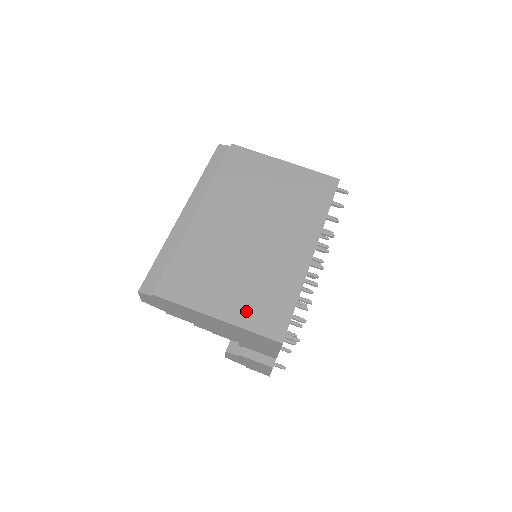
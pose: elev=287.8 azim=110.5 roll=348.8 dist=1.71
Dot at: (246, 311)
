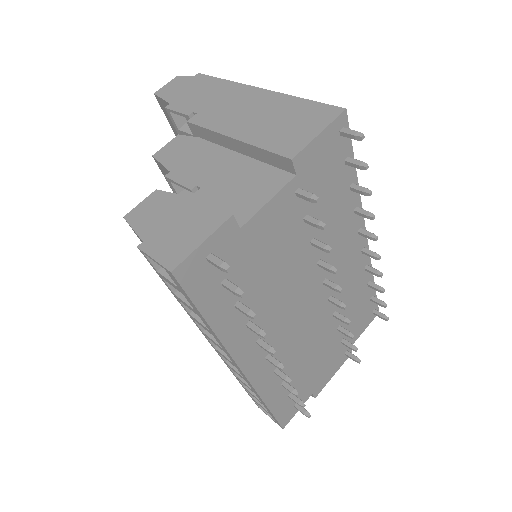
Dot at: occluded
